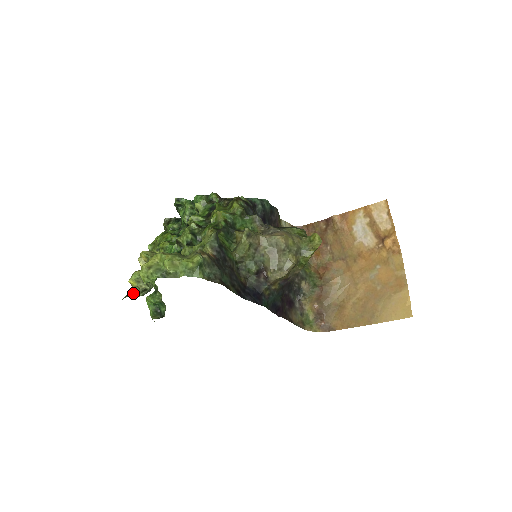
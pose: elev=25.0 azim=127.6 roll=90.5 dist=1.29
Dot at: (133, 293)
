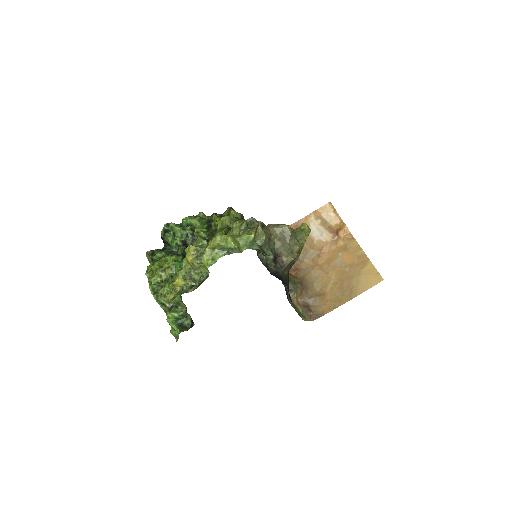
Dot at: (180, 293)
